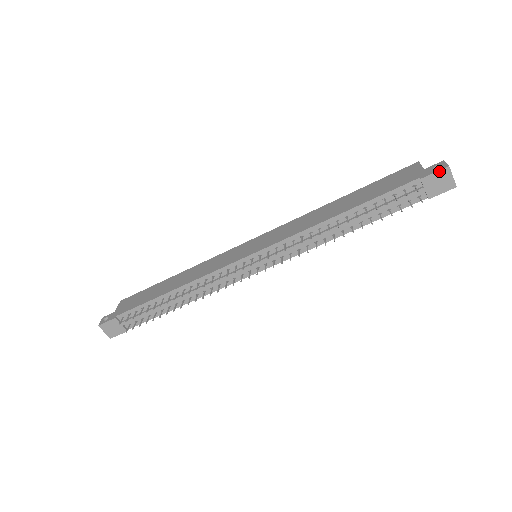
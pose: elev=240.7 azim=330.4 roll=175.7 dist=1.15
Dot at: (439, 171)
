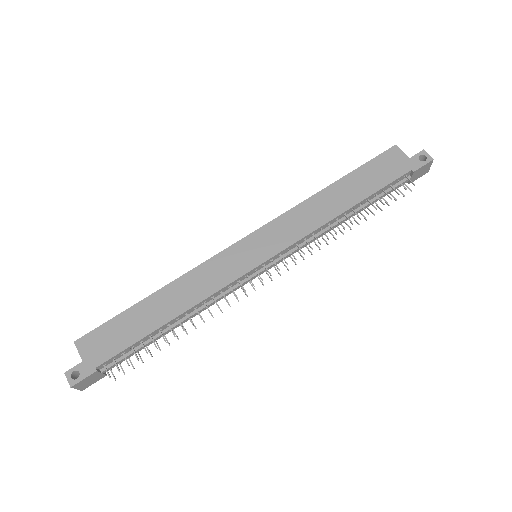
Dot at: (427, 164)
